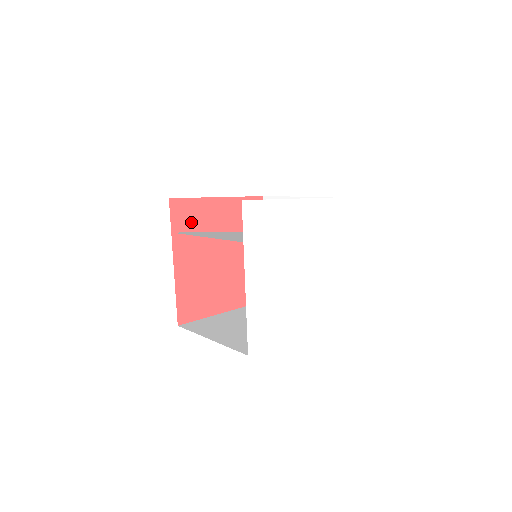
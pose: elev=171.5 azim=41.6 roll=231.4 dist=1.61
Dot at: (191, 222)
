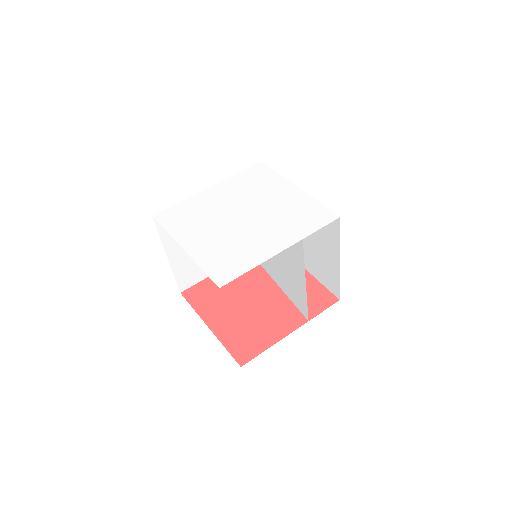
Dot at: occluded
